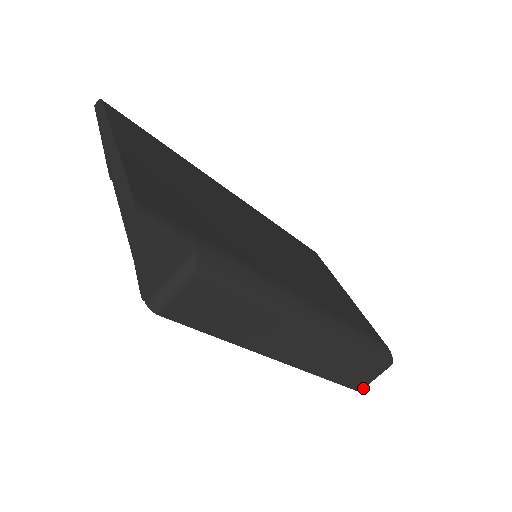
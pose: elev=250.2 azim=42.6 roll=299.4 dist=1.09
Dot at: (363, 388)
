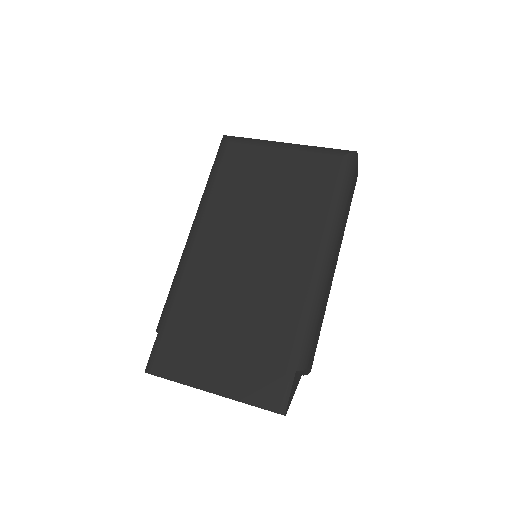
Dot at: occluded
